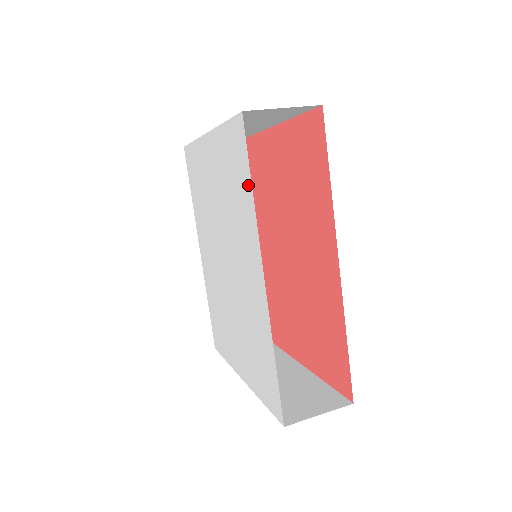
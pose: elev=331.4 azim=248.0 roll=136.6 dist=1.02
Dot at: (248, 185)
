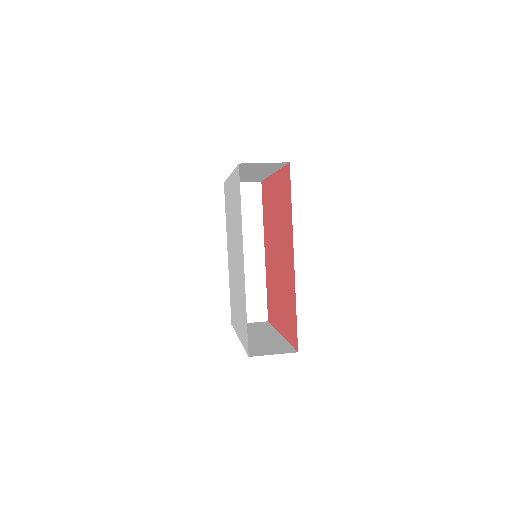
Dot at: (240, 206)
